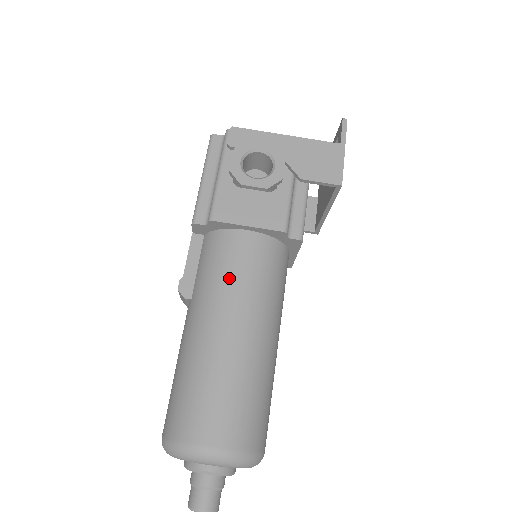
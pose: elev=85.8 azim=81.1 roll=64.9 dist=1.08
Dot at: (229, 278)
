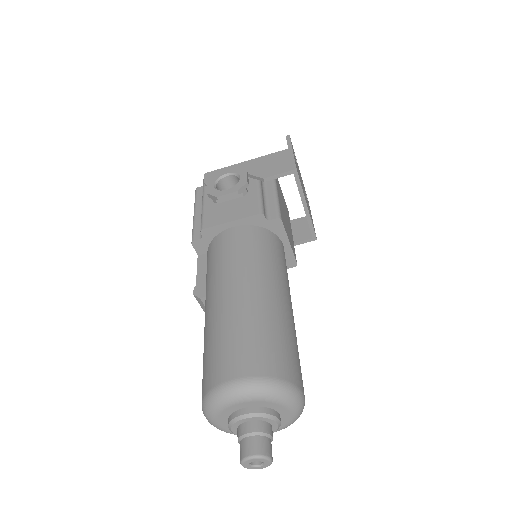
Dot at: (226, 261)
